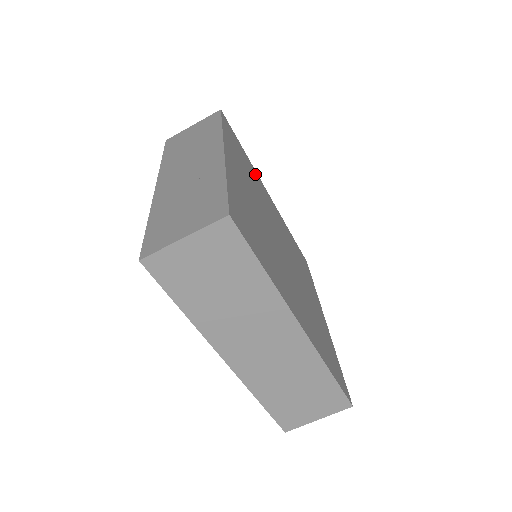
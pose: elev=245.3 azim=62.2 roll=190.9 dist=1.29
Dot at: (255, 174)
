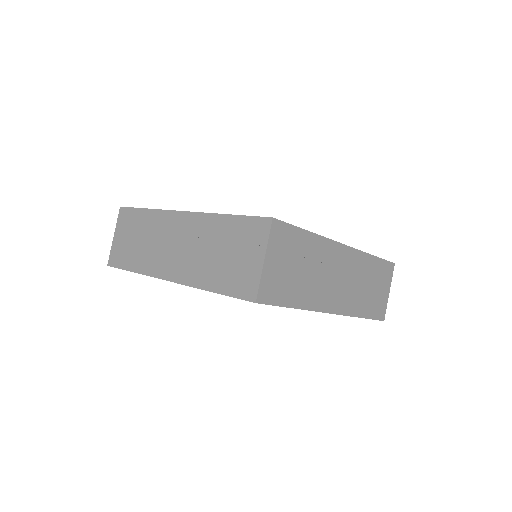
Dot at: occluded
